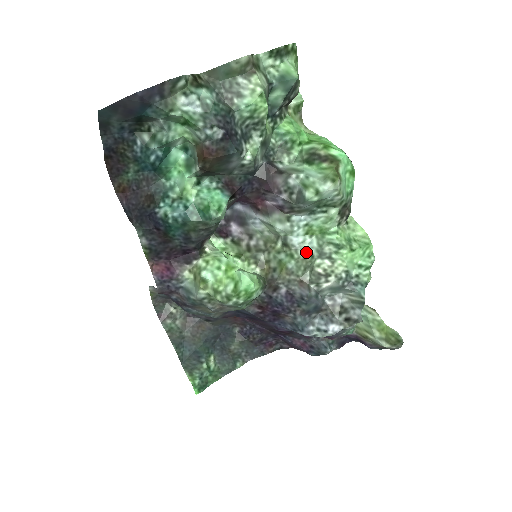
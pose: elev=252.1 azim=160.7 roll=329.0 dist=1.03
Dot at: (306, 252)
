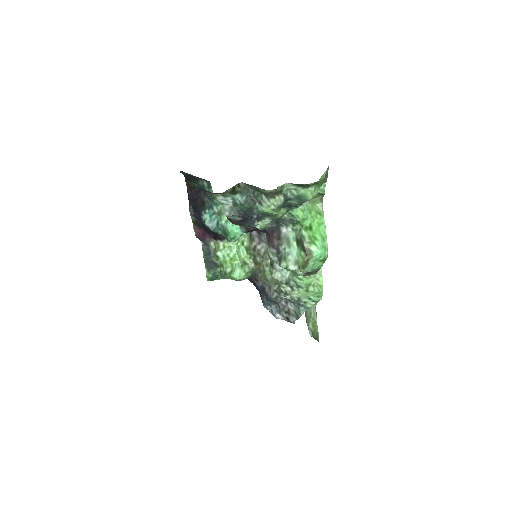
Dot at: (280, 277)
